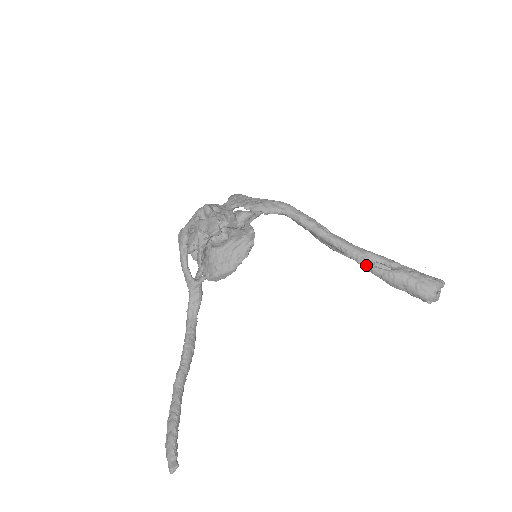
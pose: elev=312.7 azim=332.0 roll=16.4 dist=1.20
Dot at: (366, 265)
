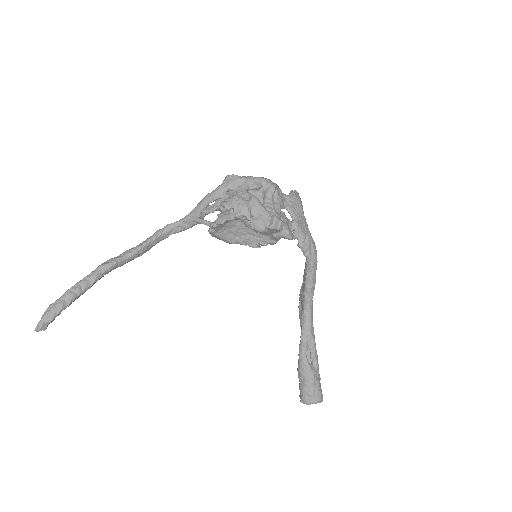
Dot at: (303, 345)
